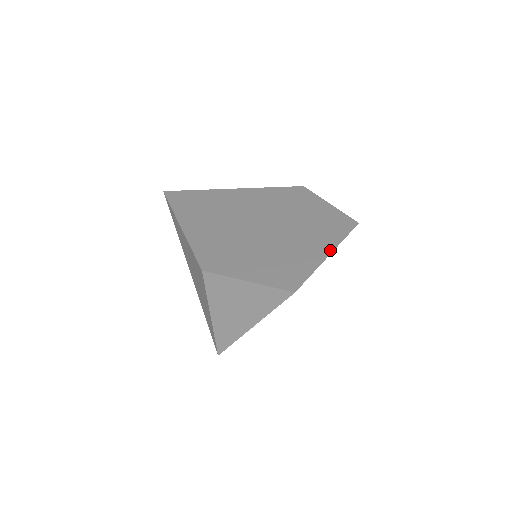
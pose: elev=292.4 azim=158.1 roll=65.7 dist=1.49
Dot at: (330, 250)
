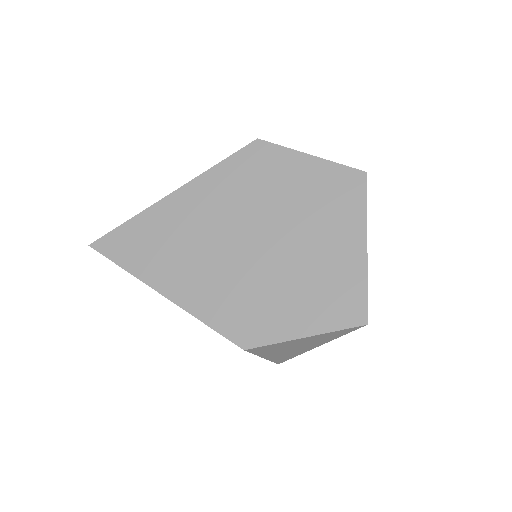
Dot at: (363, 238)
